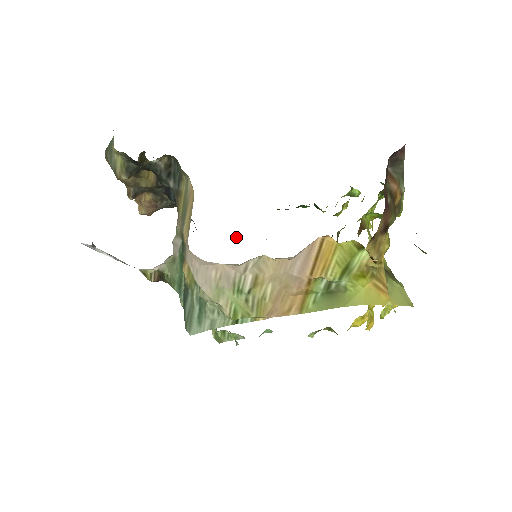
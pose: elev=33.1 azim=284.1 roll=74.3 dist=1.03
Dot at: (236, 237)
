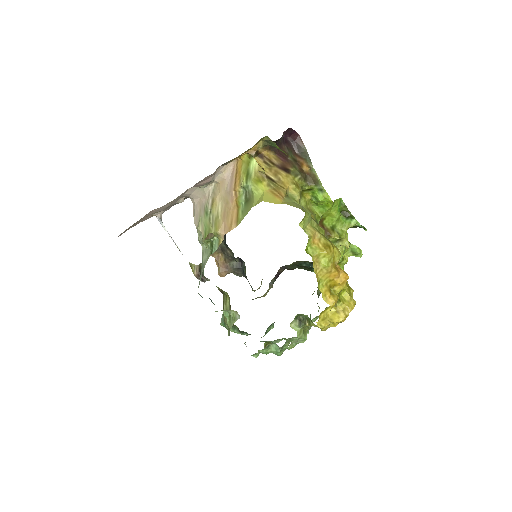
Dot at: (270, 285)
